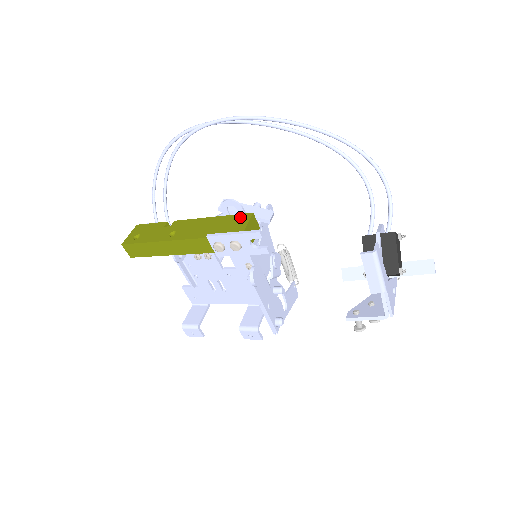
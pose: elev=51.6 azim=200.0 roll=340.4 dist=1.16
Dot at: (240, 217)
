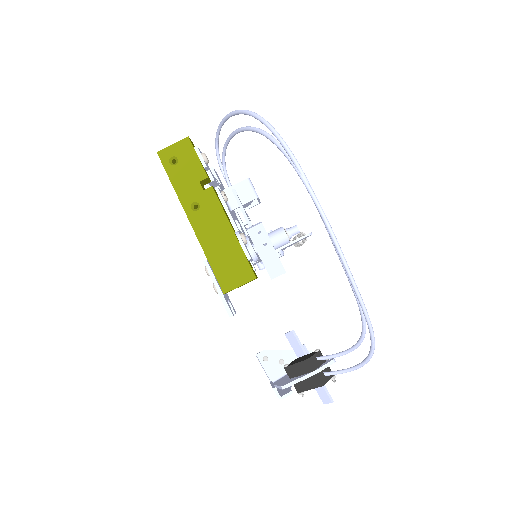
Dot at: (245, 269)
